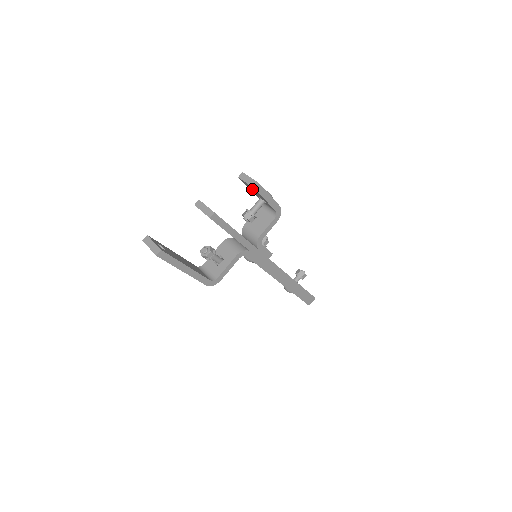
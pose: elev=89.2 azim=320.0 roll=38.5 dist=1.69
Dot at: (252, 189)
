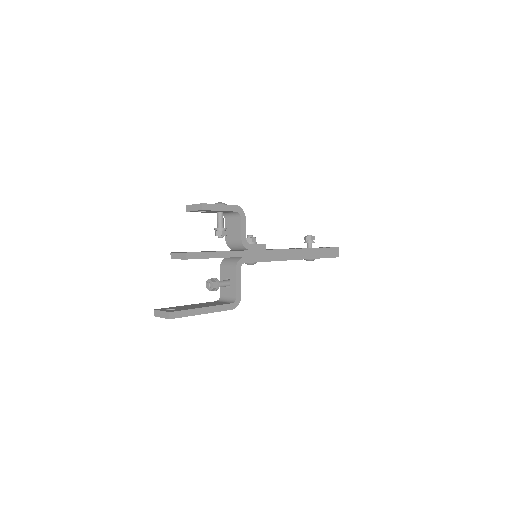
Dot at: (204, 211)
